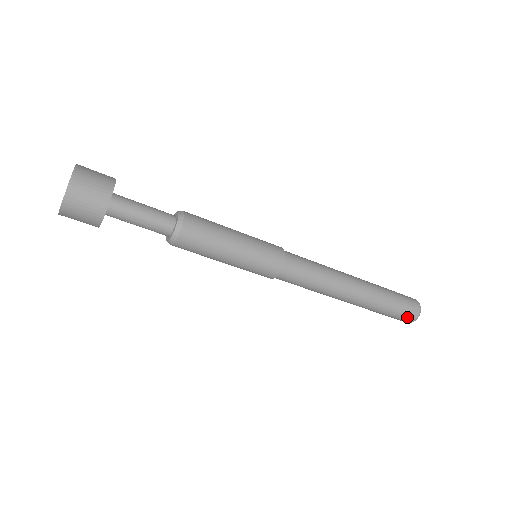
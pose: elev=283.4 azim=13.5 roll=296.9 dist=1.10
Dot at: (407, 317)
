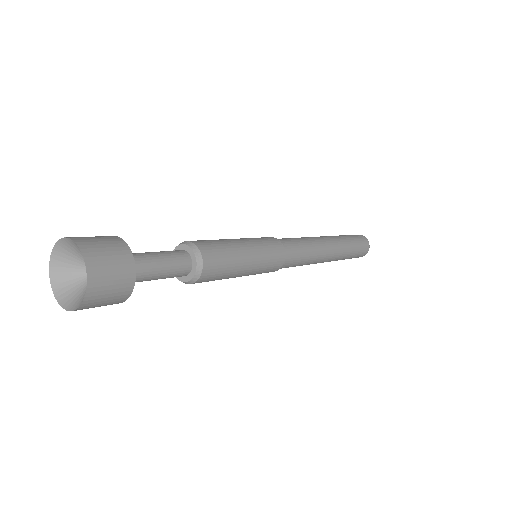
Dot at: occluded
